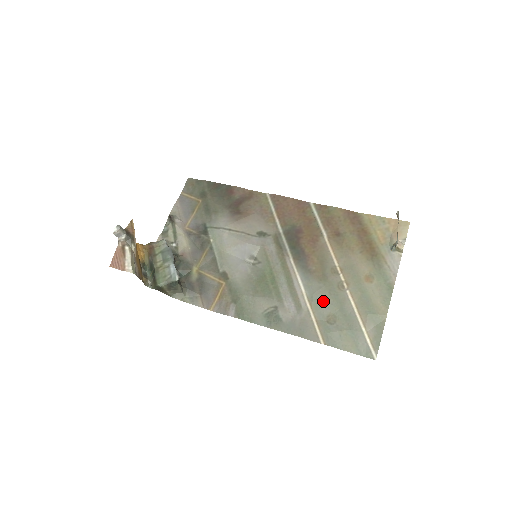
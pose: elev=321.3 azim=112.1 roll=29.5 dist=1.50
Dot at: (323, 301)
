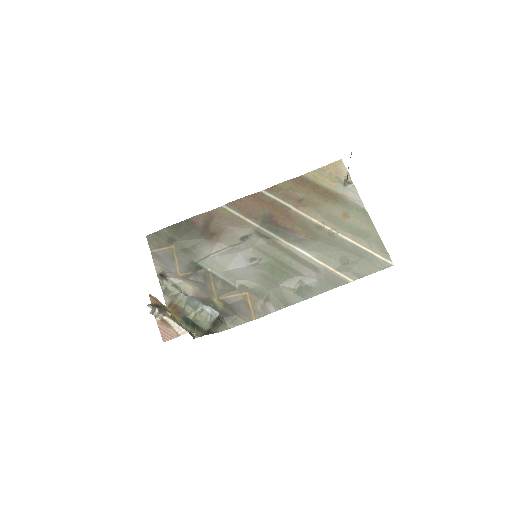
Dot at: (329, 253)
